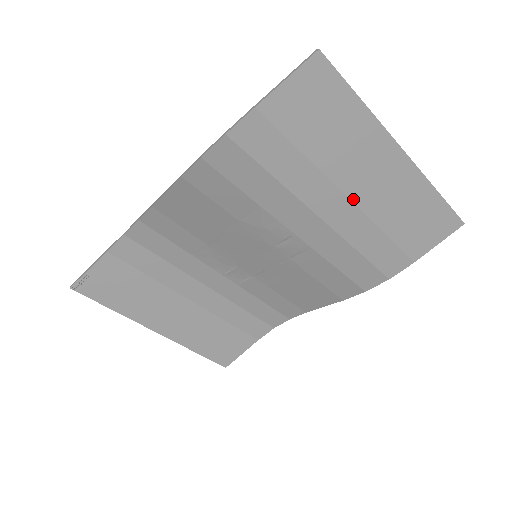
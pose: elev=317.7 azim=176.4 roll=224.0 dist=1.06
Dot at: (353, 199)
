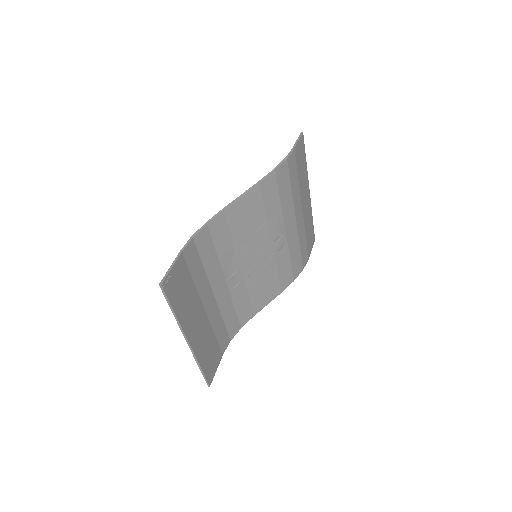
Dot at: (303, 212)
